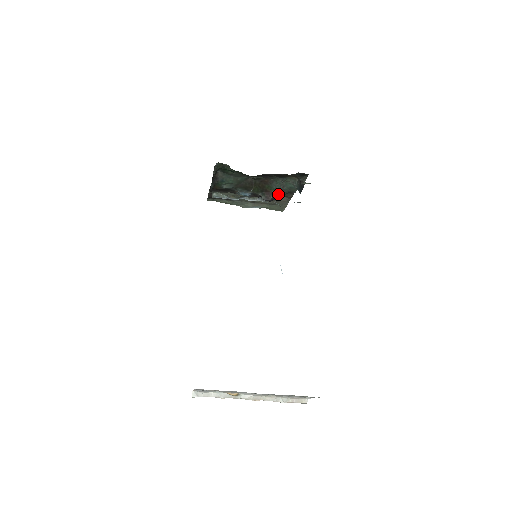
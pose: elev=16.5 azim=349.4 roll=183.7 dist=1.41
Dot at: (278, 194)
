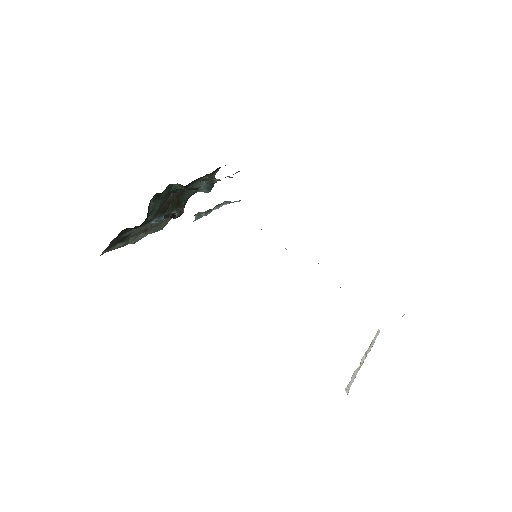
Dot at: (184, 204)
